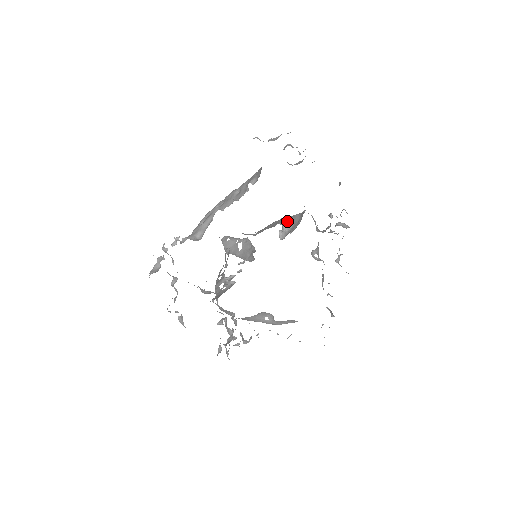
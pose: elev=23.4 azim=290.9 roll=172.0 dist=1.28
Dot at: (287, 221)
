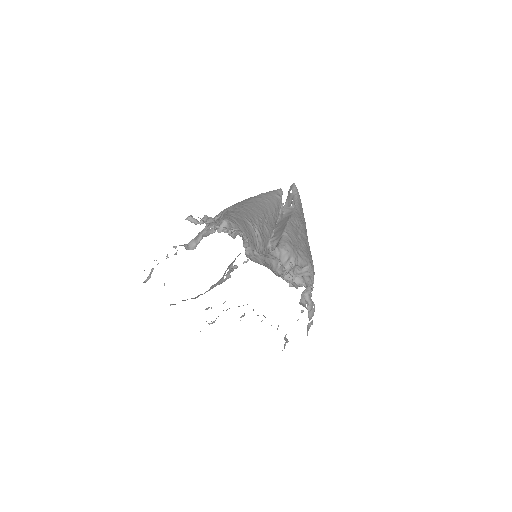
Dot at: (274, 242)
